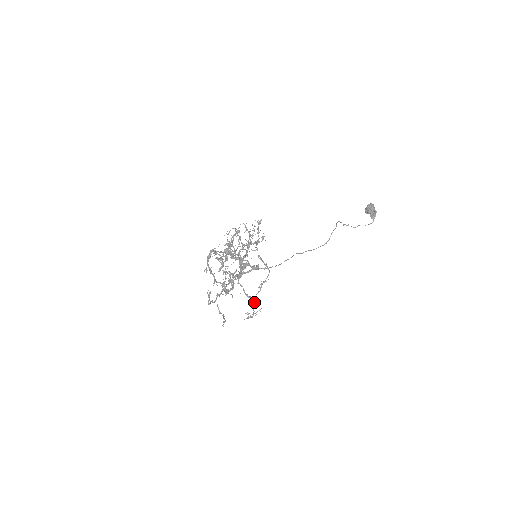
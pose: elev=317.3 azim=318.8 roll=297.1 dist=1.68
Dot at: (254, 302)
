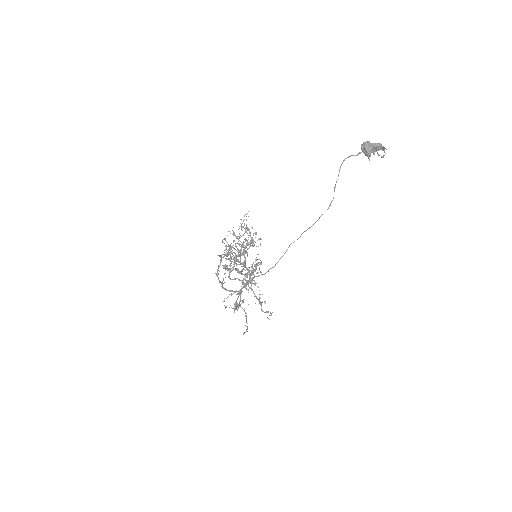
Dot at: (262, 311)
